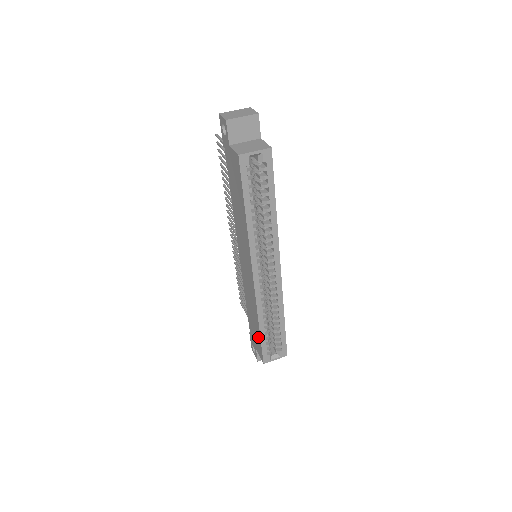
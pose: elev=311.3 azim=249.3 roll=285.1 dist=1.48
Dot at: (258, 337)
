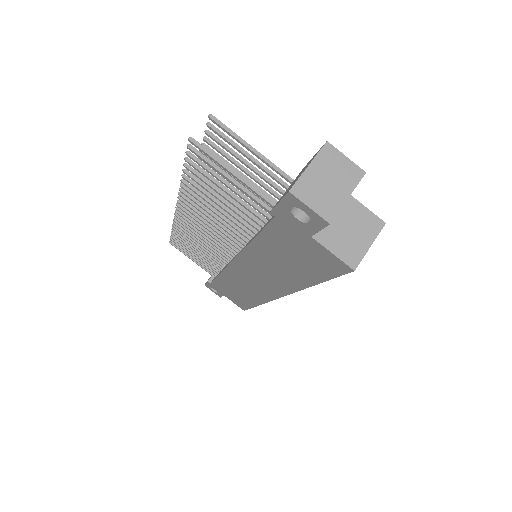
Dot at: (245, 303)
